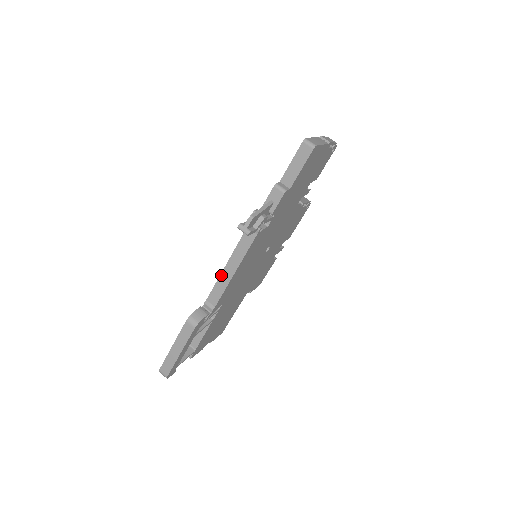
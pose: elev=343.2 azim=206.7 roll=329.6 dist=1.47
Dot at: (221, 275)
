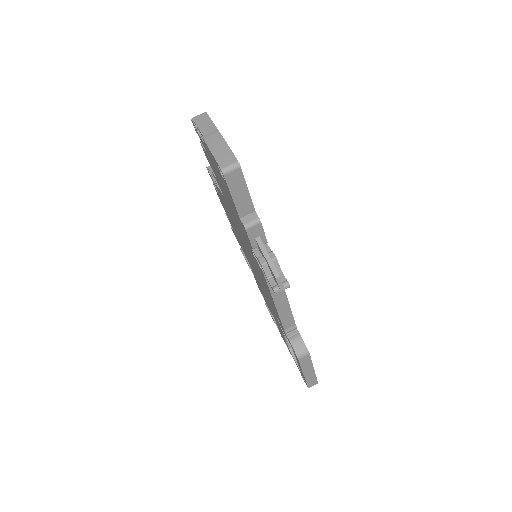
Dot at: (278, 312)
